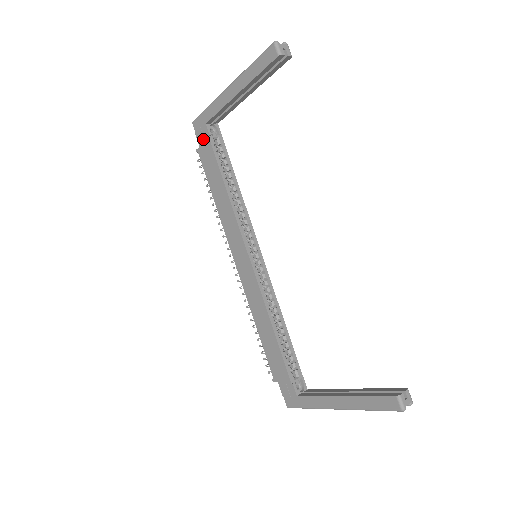
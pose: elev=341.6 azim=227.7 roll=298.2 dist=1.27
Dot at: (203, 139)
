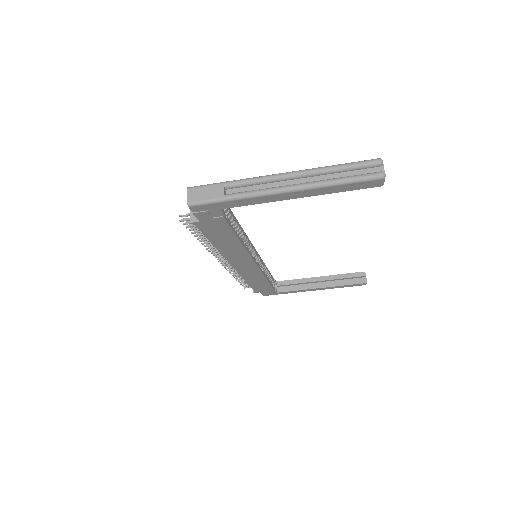
Dot at: (211, 218)
